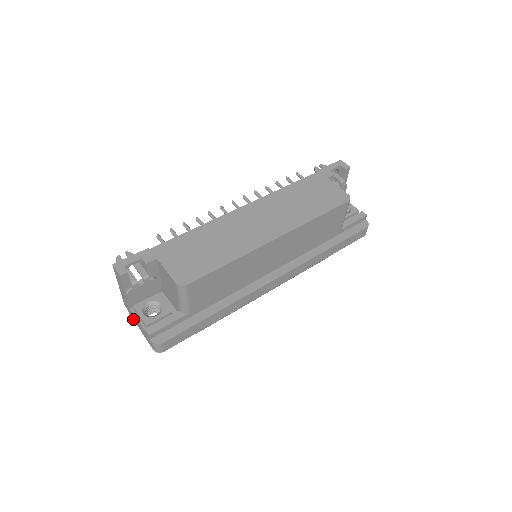
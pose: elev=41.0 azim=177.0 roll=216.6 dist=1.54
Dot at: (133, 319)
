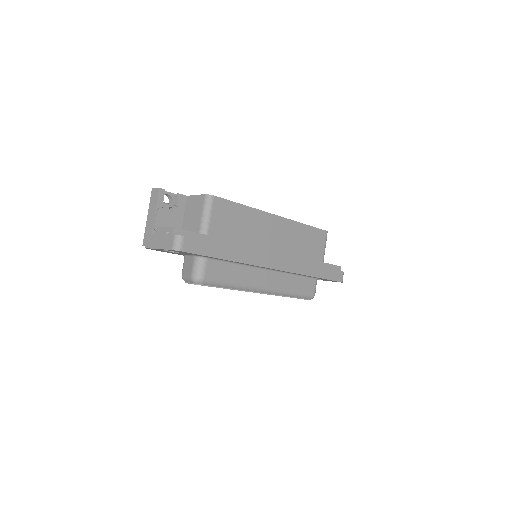
Dot at: (151, 248)
